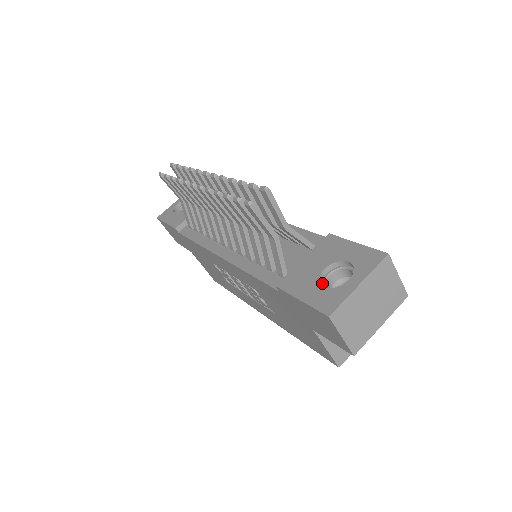
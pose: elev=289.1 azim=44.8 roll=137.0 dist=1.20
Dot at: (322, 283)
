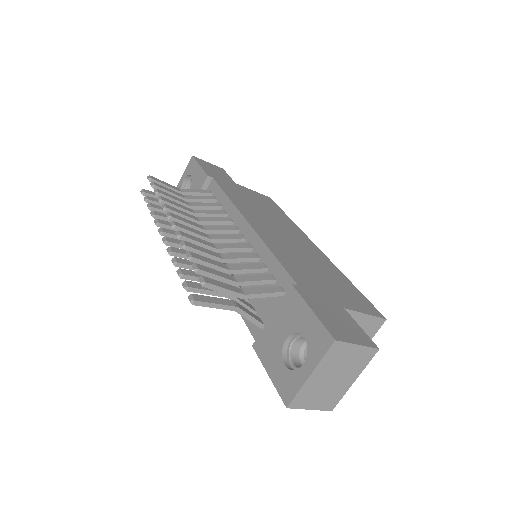
Dot at: (287, 353)
